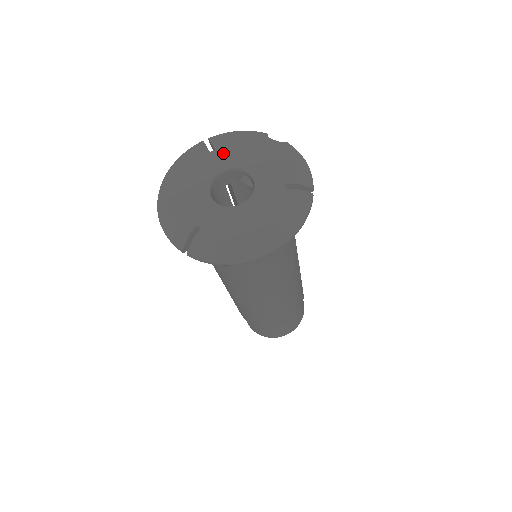
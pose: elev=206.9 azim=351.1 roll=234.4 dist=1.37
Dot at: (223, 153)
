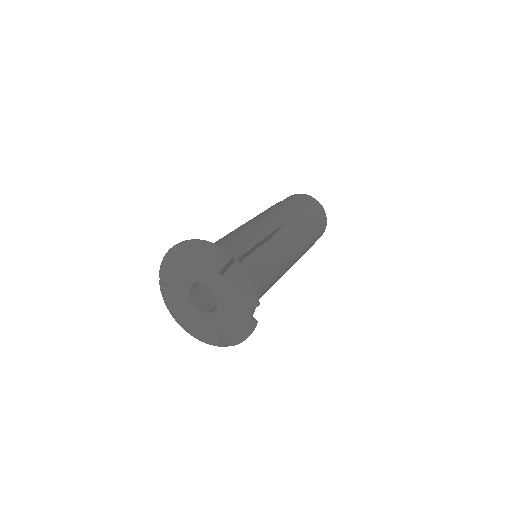
Dot at: (222, 284)
